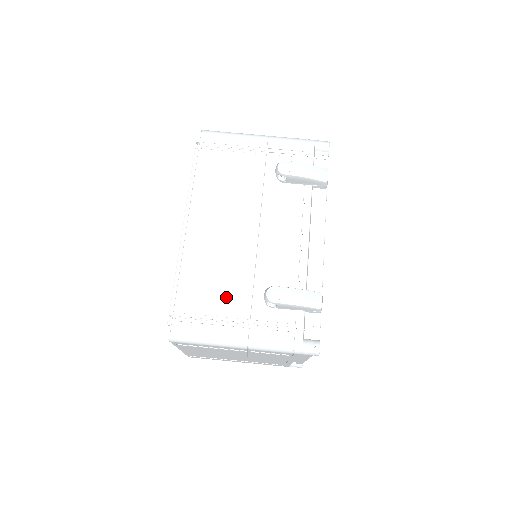
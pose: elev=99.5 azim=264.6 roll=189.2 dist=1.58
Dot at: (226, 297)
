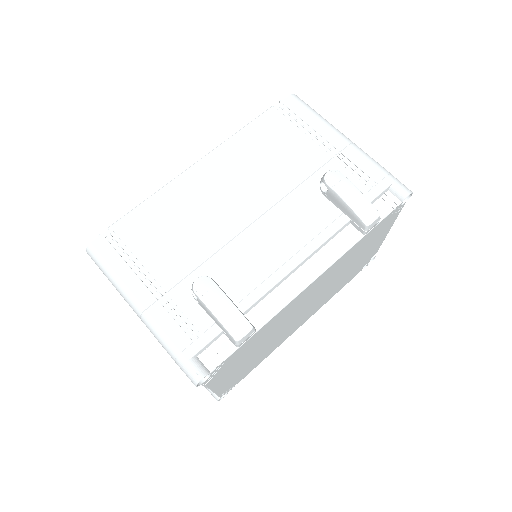
Dot at: (166, 254)
